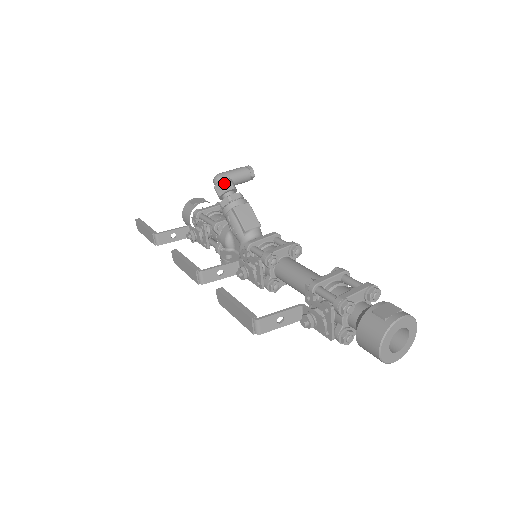
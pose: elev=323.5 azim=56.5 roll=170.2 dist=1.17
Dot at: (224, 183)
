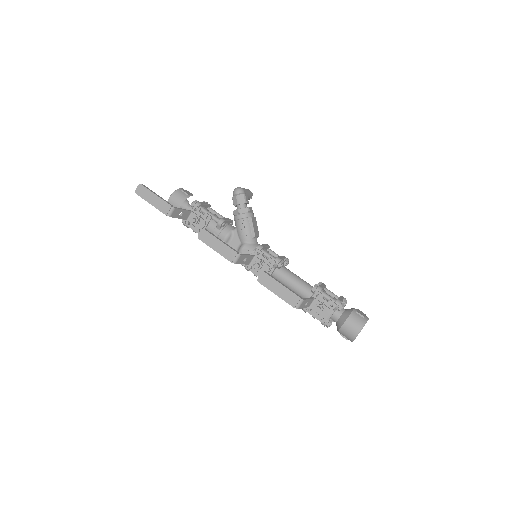
Dot at: (246, 197)
